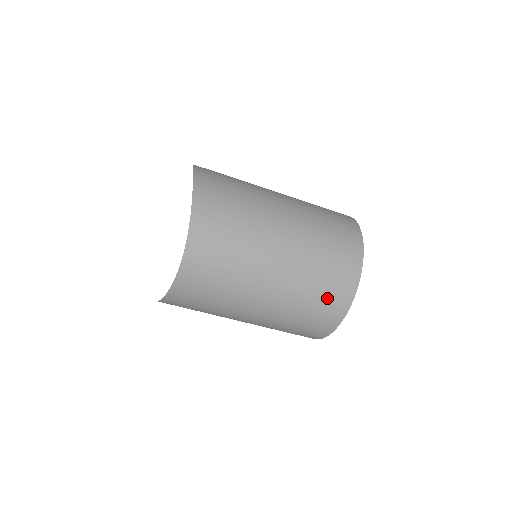
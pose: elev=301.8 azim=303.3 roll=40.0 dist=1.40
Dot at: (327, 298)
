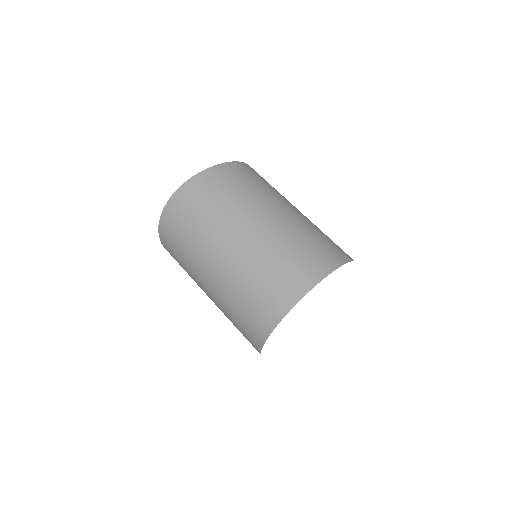
Dot at: (335, 244)
